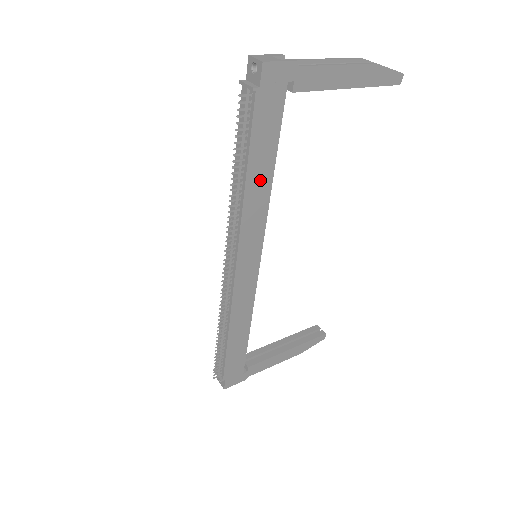
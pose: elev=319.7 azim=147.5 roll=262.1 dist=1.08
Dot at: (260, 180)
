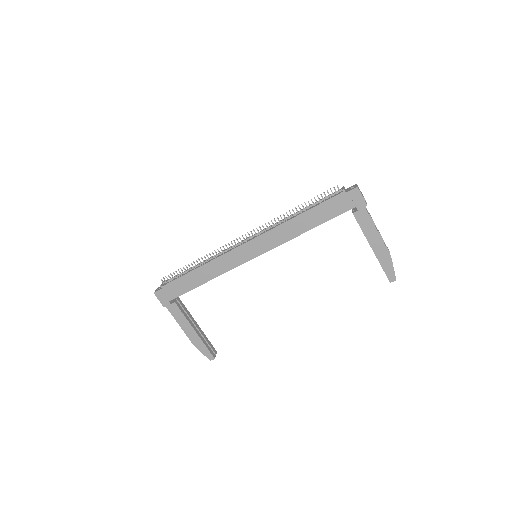
Dot at: (302, 224)
